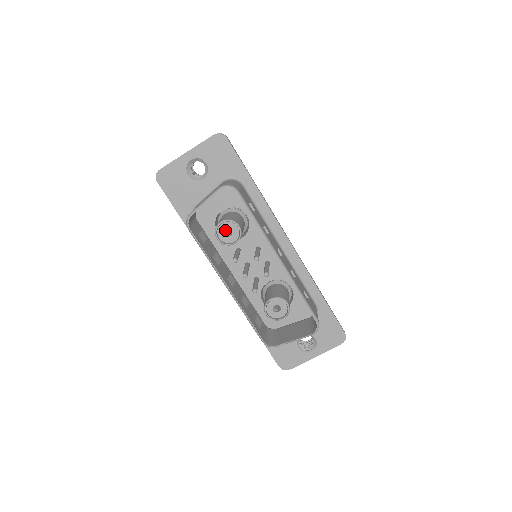
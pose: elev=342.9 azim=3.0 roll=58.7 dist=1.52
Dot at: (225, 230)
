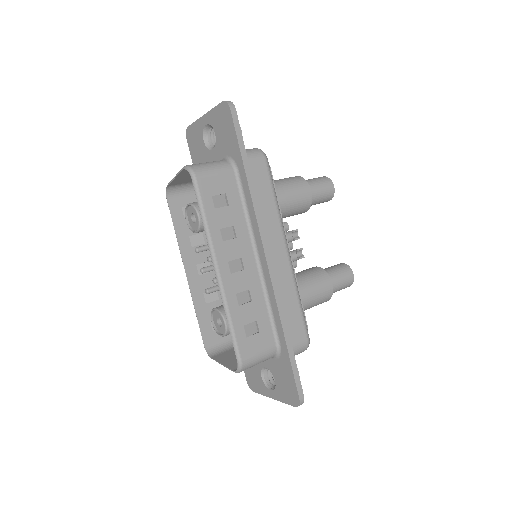
Dot at: occluded
